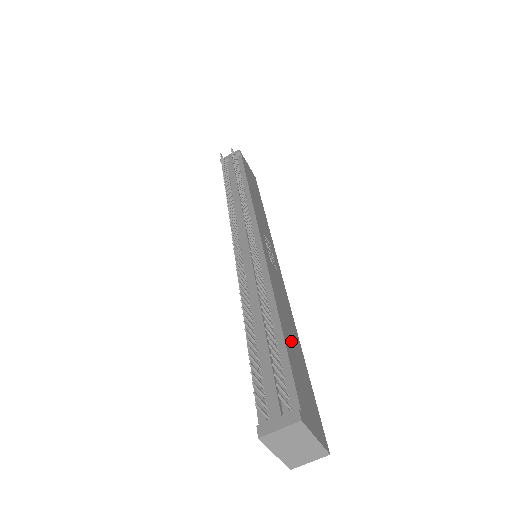
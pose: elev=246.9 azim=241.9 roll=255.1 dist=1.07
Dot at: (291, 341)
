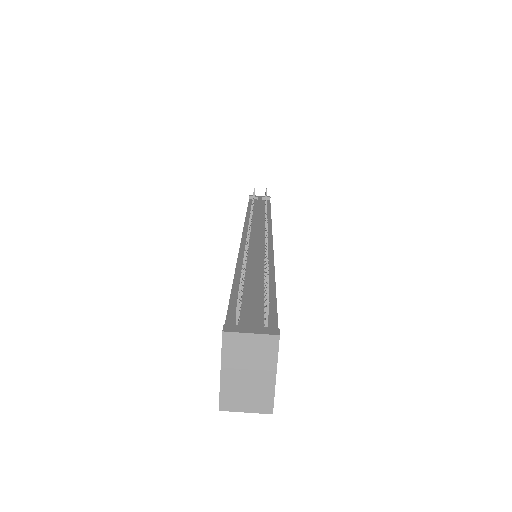
Dot at: occluded
